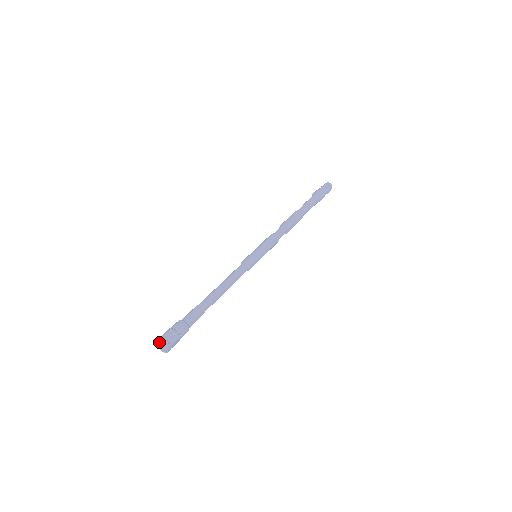
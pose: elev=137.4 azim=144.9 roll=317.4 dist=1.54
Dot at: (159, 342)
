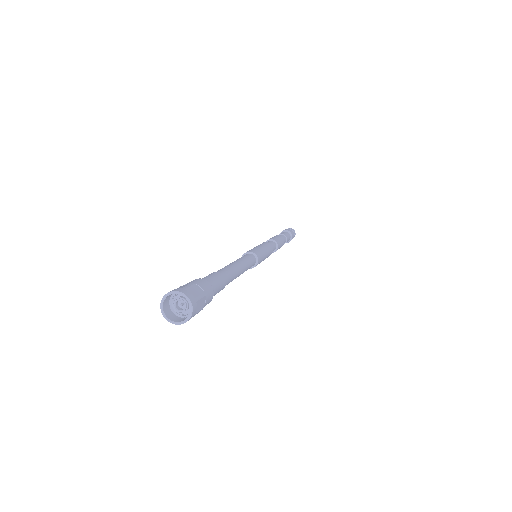
Dot at: (166, 310)
